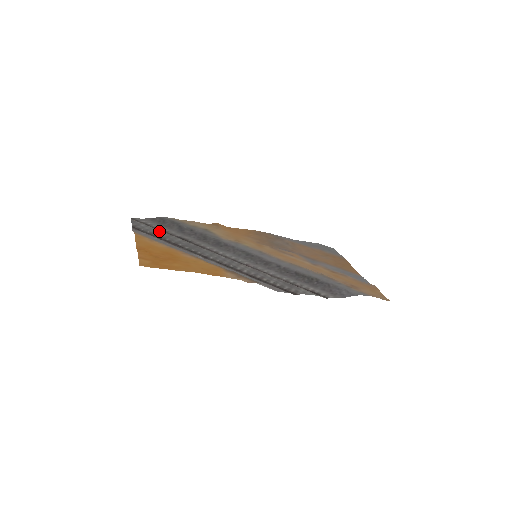
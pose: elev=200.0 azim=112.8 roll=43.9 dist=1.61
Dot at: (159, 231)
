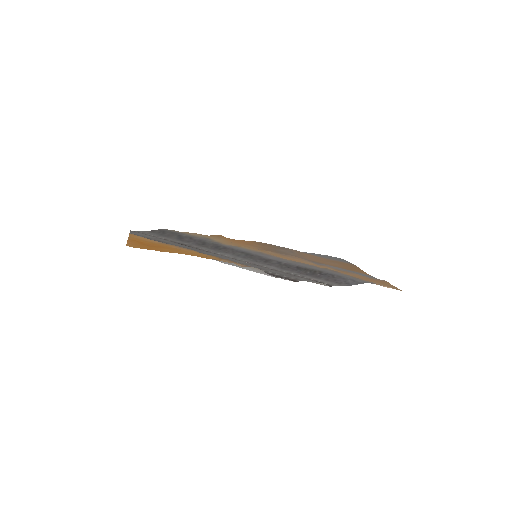
Dot at: (157, 238)
